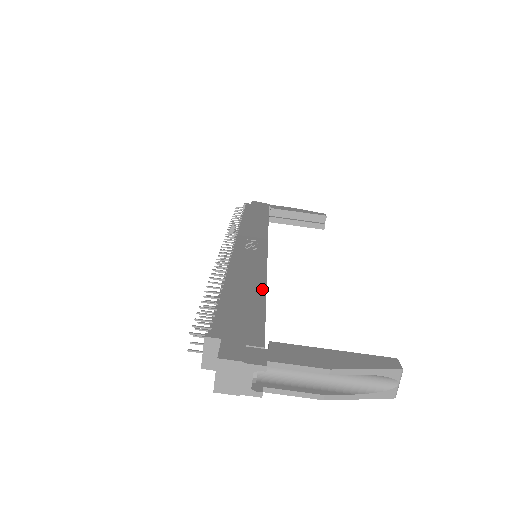
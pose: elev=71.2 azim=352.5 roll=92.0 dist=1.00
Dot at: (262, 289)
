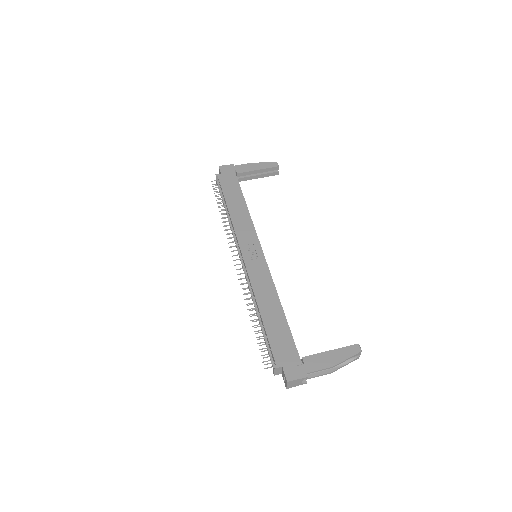
Dot at: (281, 309)
